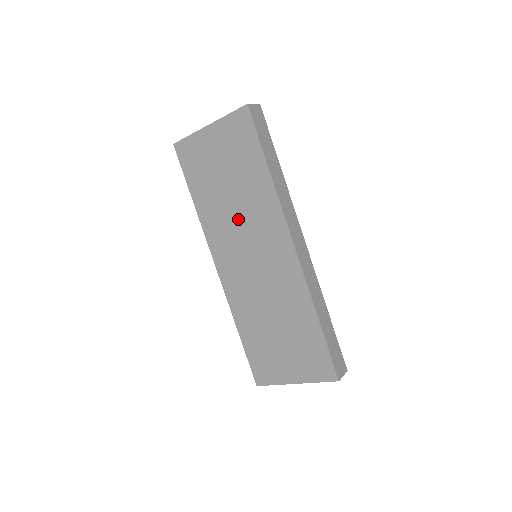
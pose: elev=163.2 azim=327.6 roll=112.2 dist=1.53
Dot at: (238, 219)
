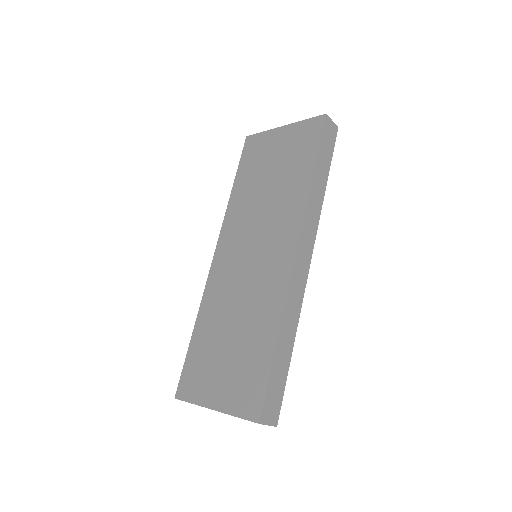
Dot at: (260, 213)
